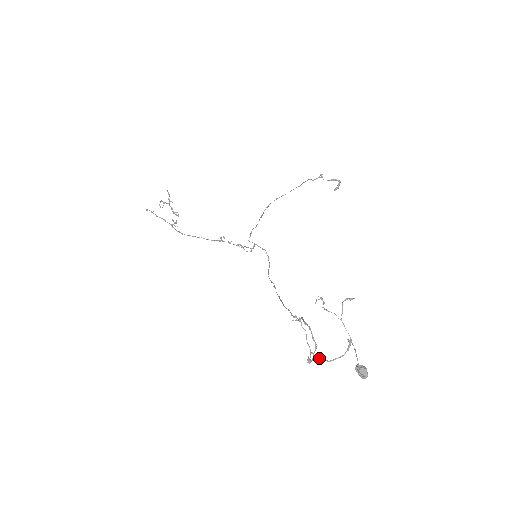
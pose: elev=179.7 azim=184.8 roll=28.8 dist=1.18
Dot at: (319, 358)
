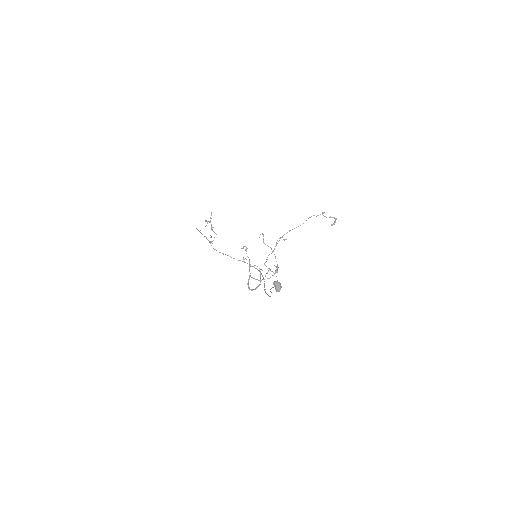
Dot at: (253, 278)
